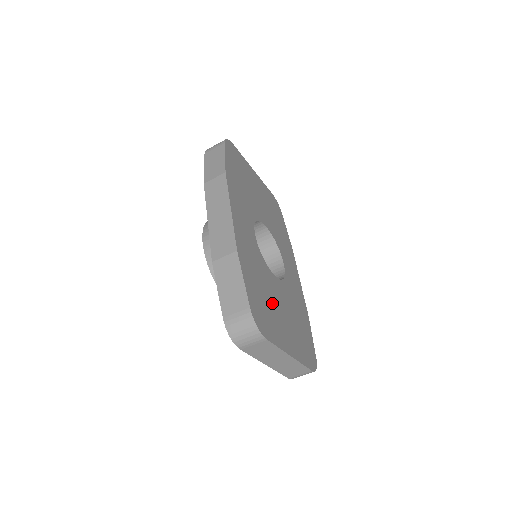
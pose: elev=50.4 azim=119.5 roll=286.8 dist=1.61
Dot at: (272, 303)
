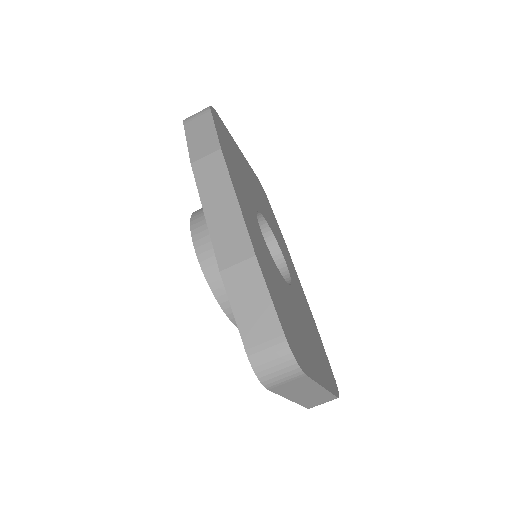
Dot at: (294, 320)
